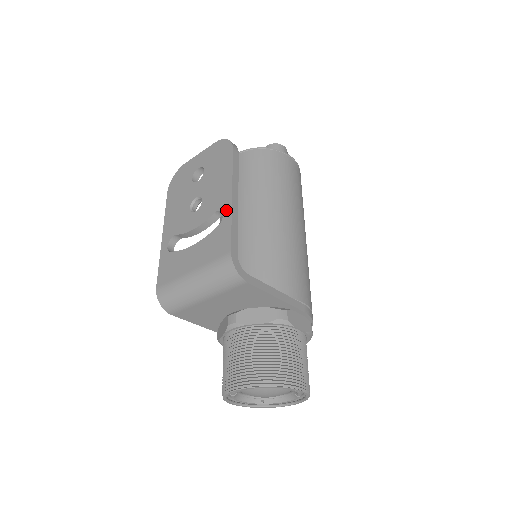
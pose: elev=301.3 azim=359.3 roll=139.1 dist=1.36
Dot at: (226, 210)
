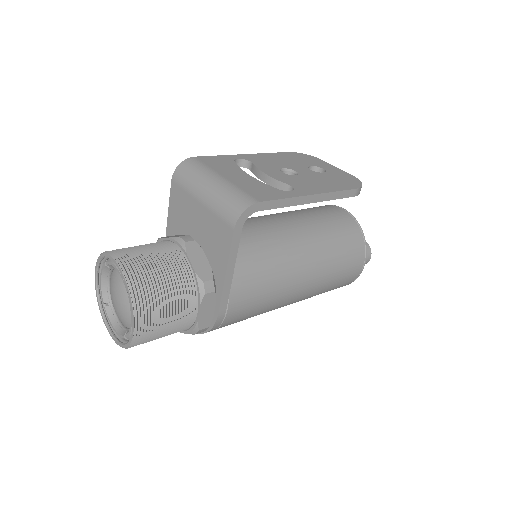
Dot at: (297, 192)
